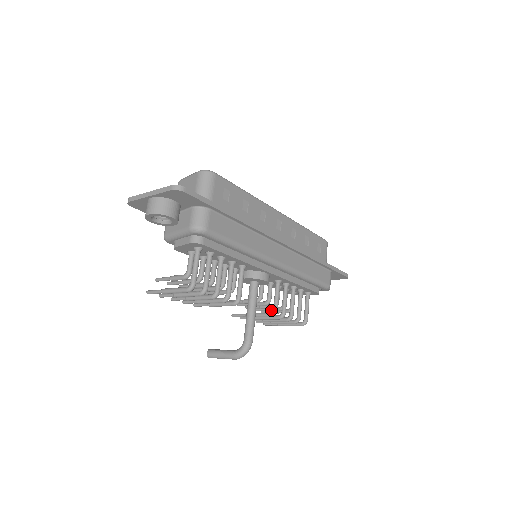
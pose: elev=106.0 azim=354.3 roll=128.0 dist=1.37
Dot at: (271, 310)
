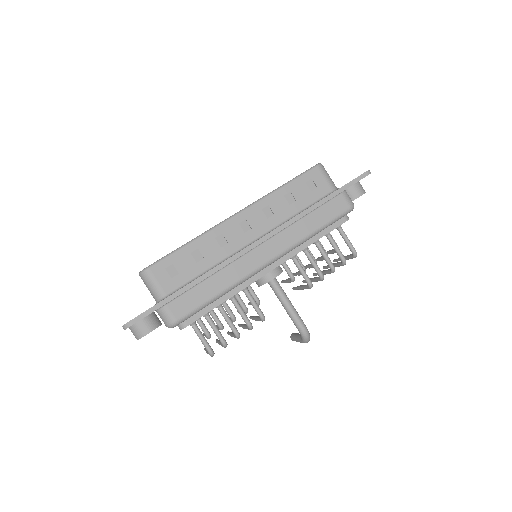
Dot at: occluded
